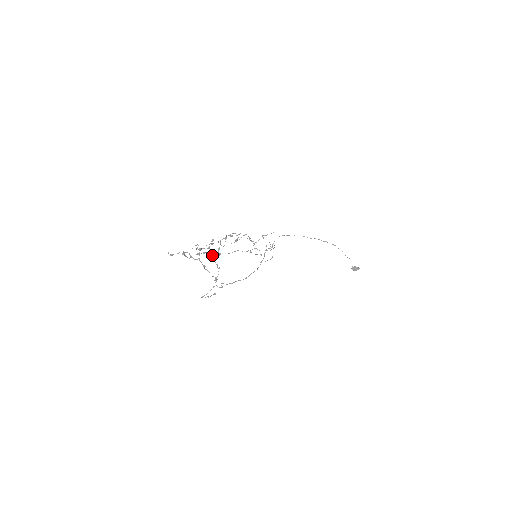
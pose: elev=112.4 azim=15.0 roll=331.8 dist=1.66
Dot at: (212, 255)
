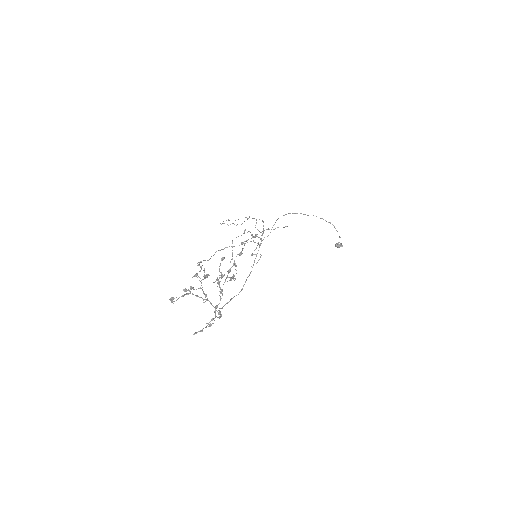
Dot at: occluded
